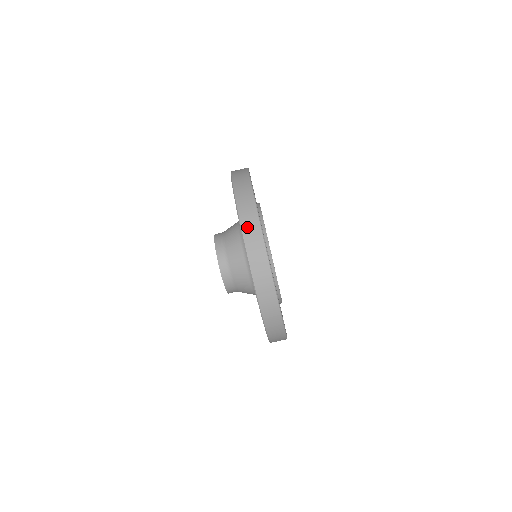
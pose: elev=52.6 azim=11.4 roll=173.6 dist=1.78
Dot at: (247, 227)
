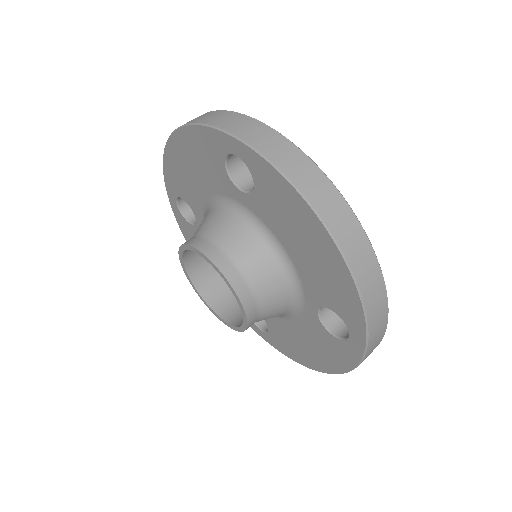
Dot at: (226, 123)
